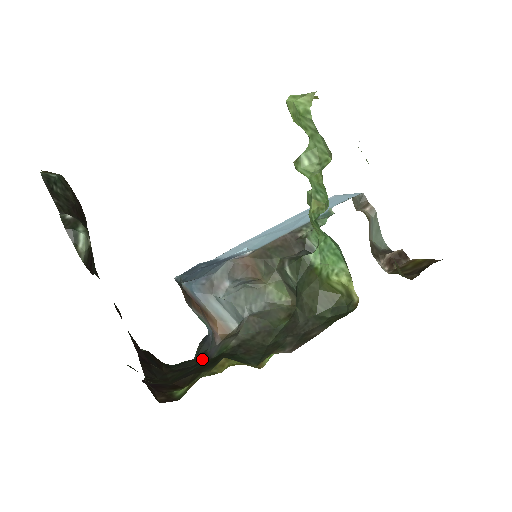
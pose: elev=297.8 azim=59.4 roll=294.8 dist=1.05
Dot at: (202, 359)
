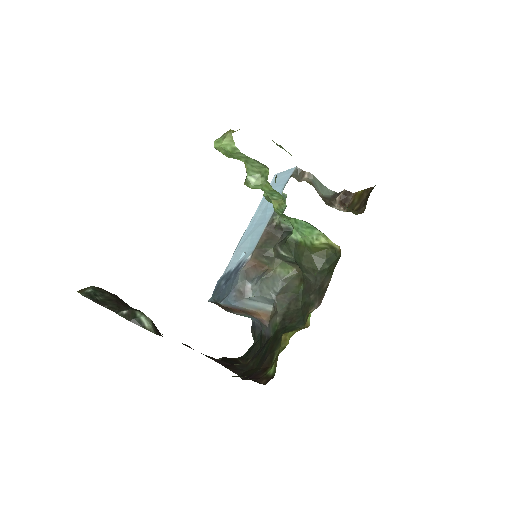
Dot at: (264, 341)
